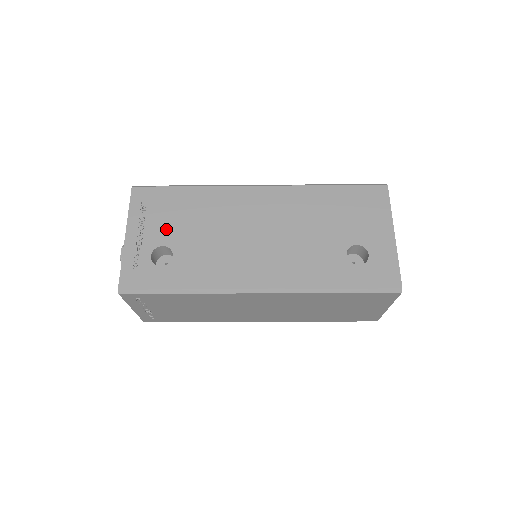
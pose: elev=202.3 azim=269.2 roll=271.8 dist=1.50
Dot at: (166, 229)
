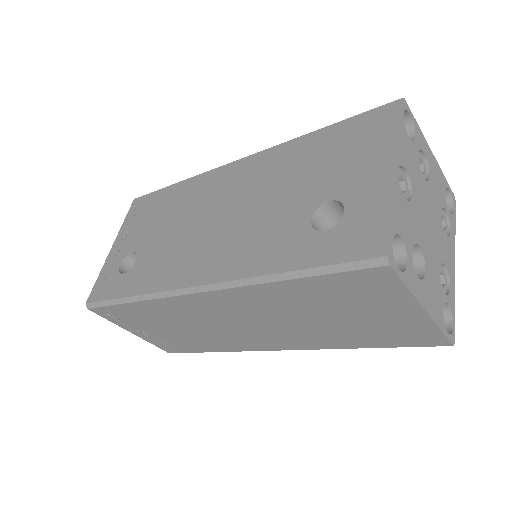
Dot at: (141, 233)
